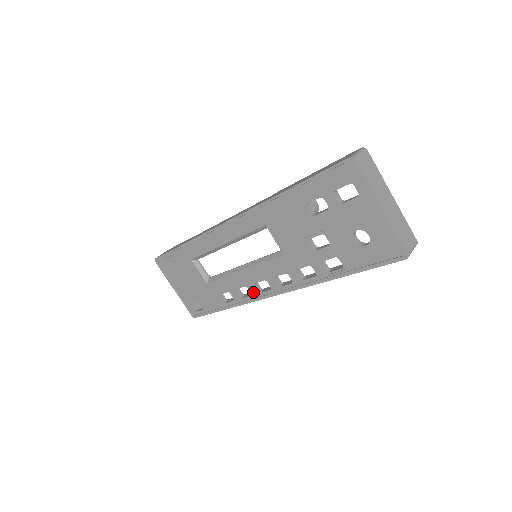
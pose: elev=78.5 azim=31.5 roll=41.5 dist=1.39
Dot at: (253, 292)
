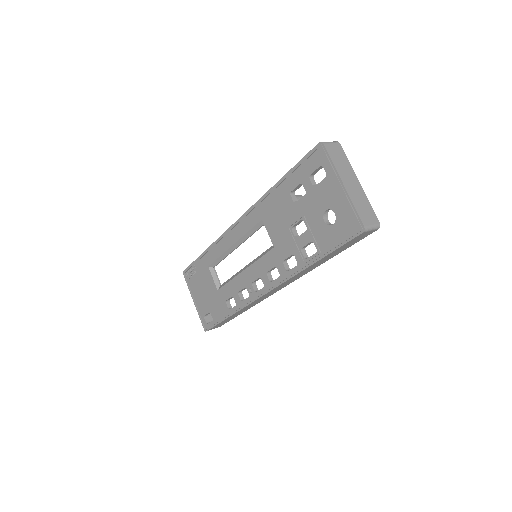
Dot at: (250, 292)
